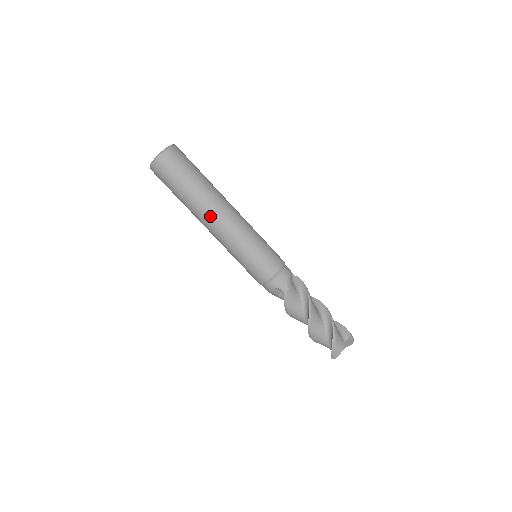
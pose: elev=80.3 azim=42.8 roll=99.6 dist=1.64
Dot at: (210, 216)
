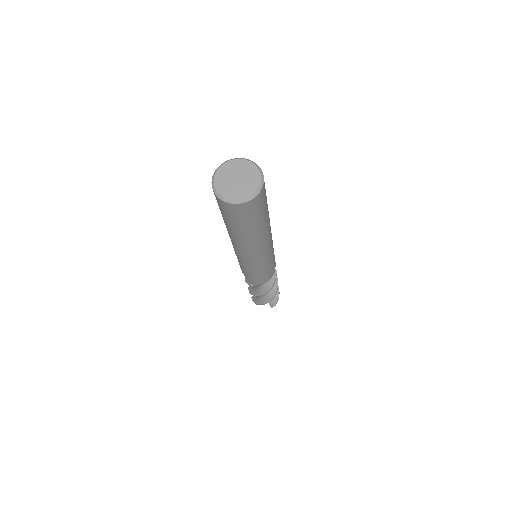
Dot at: (235, 243)
